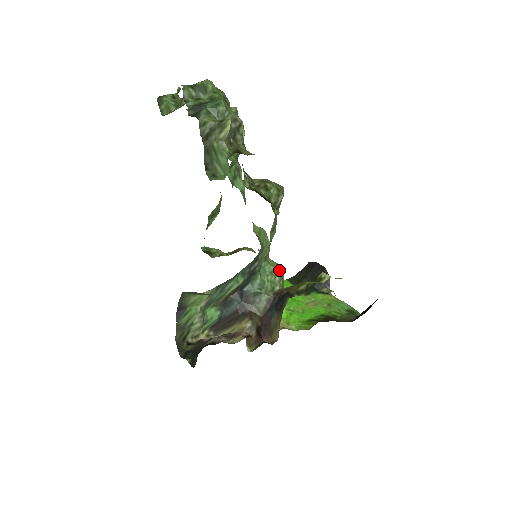
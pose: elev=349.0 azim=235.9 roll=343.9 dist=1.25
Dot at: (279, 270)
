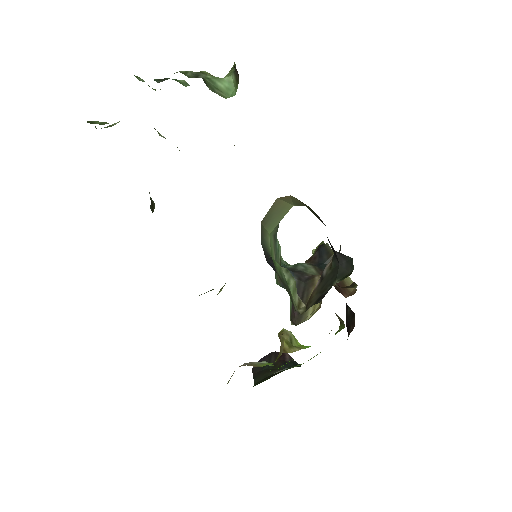
Dot at: occluded
